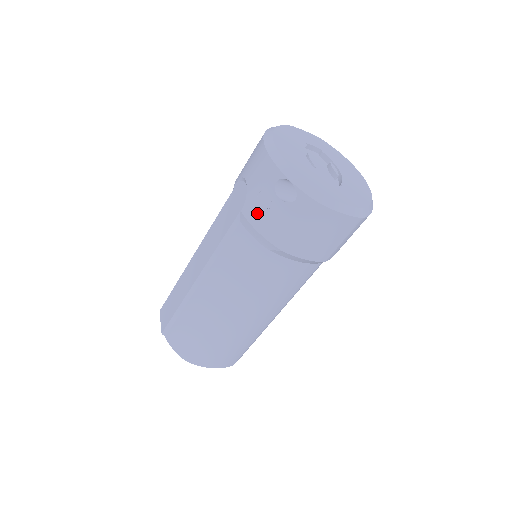
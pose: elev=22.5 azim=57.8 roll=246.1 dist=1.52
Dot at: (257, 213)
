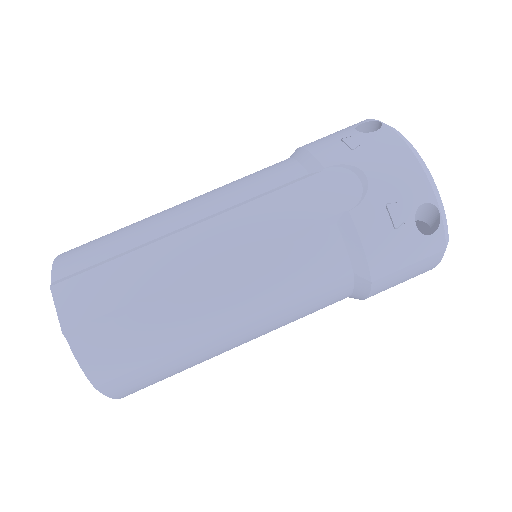
Dot at: (376, 226)
